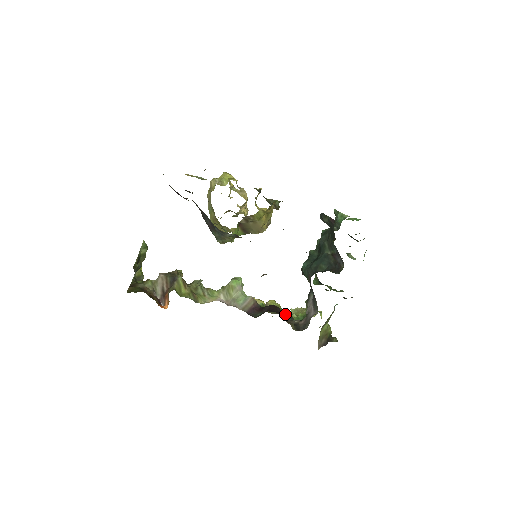
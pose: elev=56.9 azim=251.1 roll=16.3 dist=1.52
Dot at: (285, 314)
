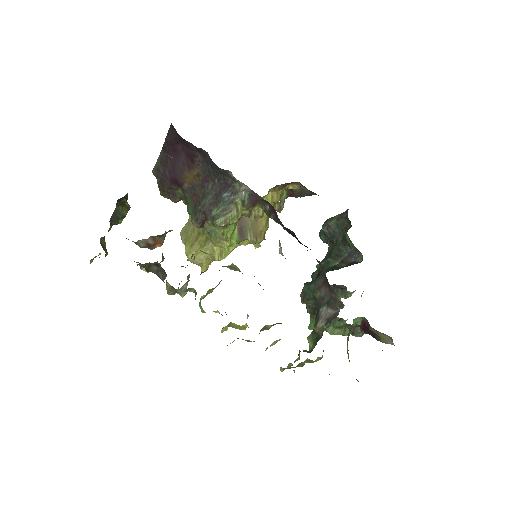
Dot at: occluded
